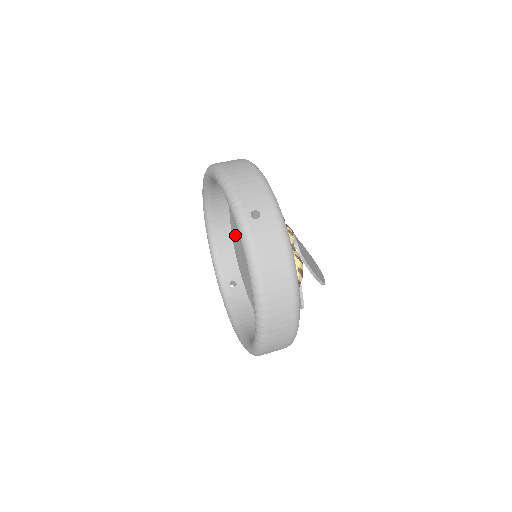
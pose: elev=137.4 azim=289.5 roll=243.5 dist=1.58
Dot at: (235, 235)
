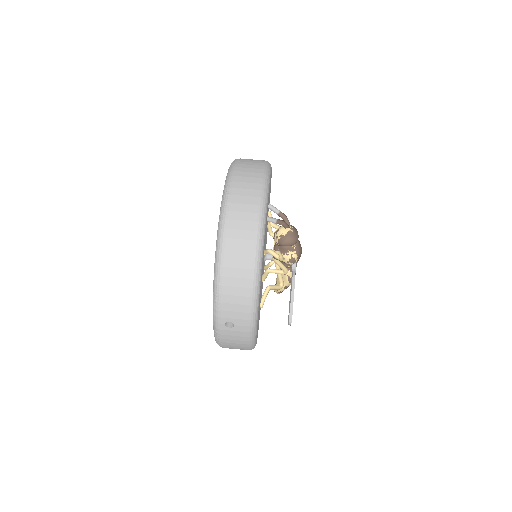
Dot at: occluded
